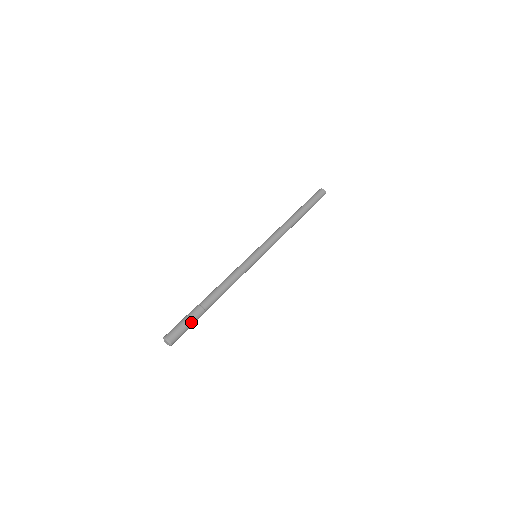
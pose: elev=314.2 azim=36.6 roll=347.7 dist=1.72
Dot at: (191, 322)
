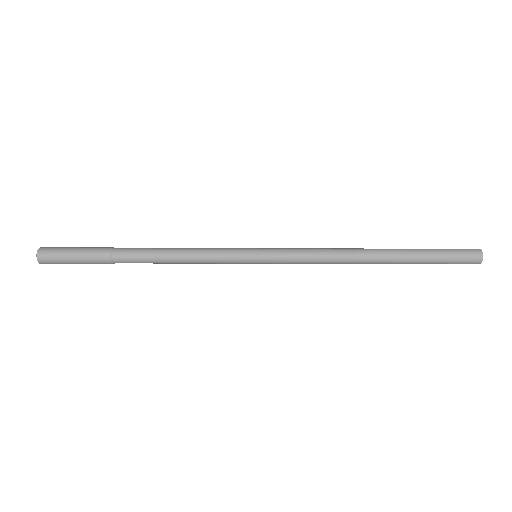
Dot at: (82, 260)
